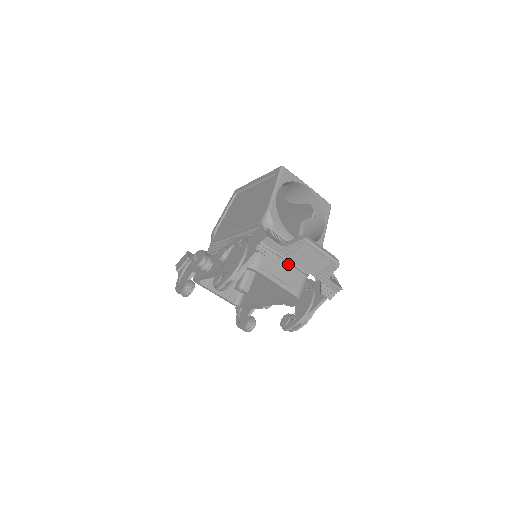
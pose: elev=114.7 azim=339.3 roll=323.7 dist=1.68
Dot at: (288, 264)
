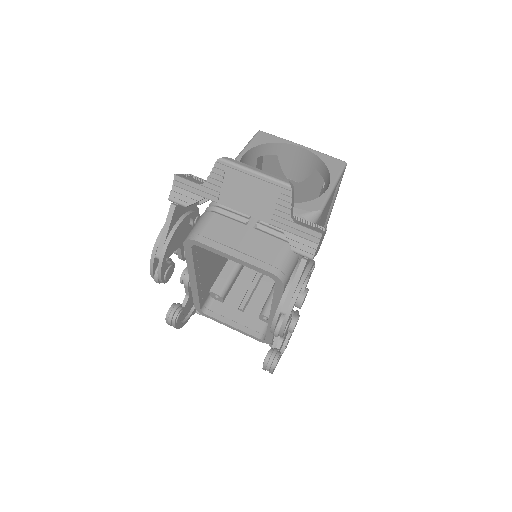
Dot at: (253, 230)
